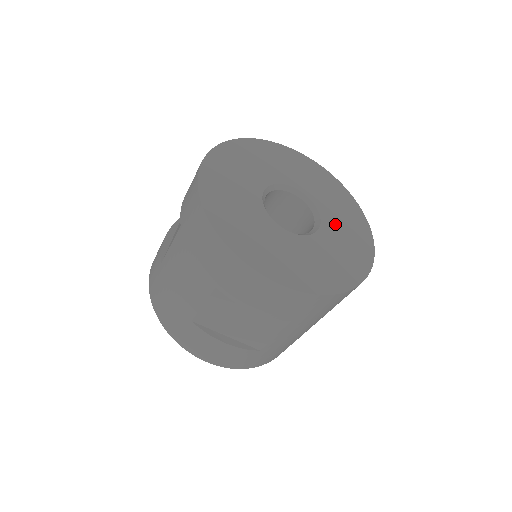
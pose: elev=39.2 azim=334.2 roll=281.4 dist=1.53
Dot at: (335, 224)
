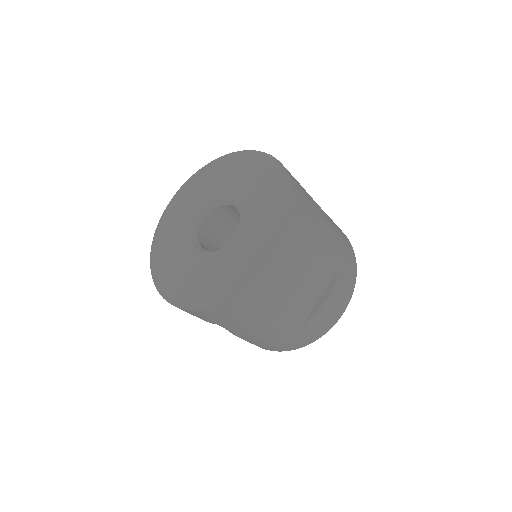
Dot at: (247, 234)
